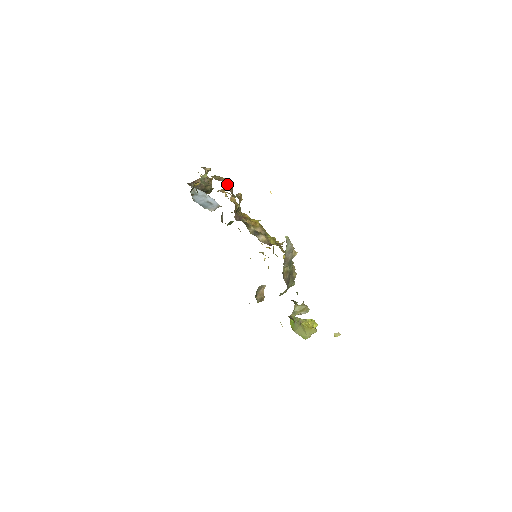
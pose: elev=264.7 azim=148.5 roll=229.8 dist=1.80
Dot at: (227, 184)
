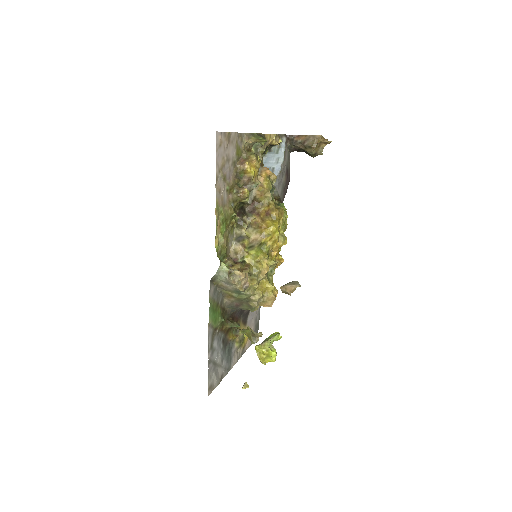
Dot at: (244, 171)
